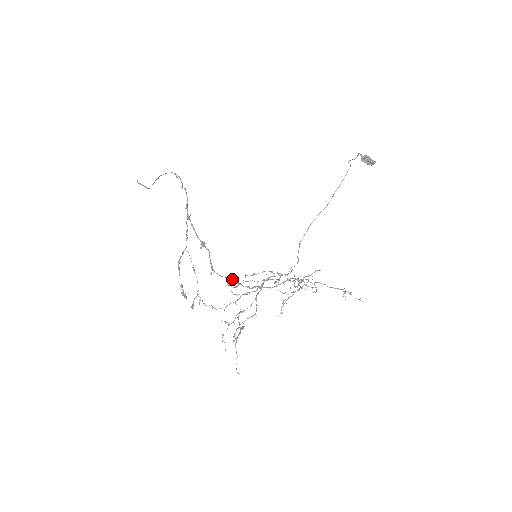
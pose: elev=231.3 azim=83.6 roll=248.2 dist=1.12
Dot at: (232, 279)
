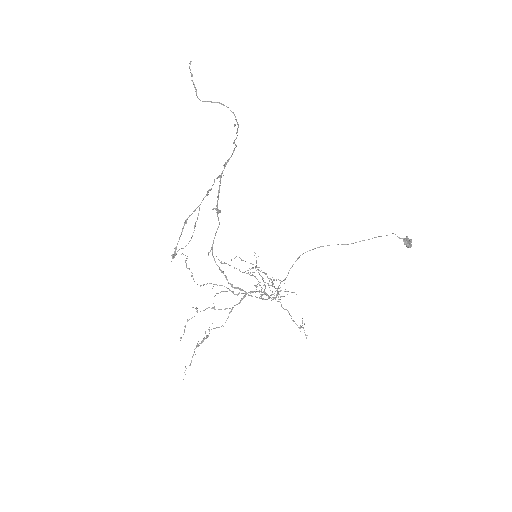
Dot at: (223, 272)
